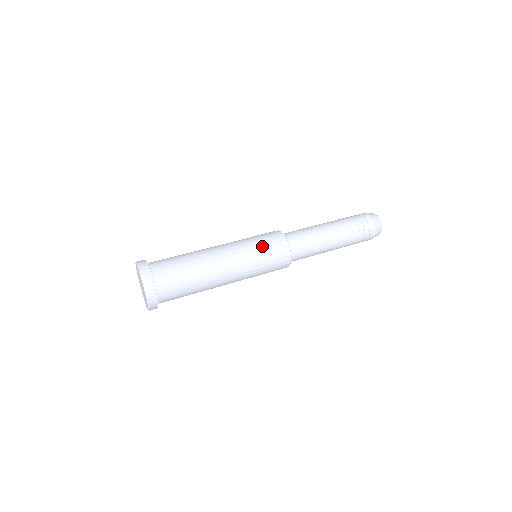
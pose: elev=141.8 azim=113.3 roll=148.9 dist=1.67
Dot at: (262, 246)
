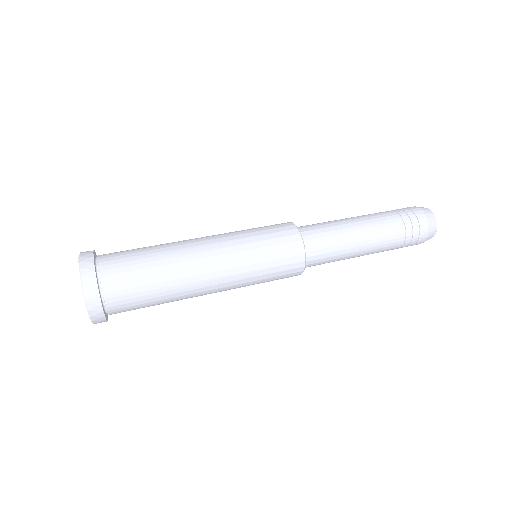
Dot at: (265, 245)
